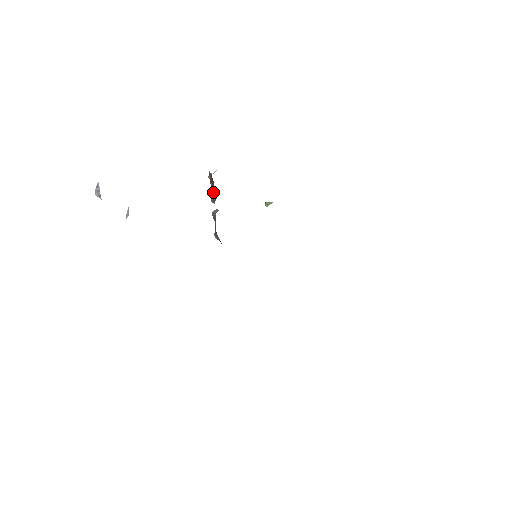
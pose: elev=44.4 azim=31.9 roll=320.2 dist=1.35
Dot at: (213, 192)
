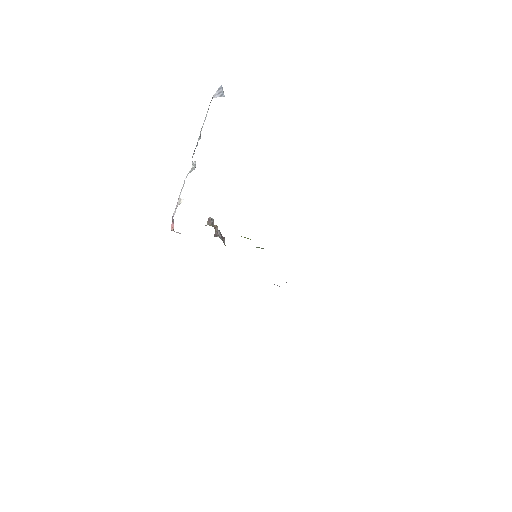
Dot at: occluded
